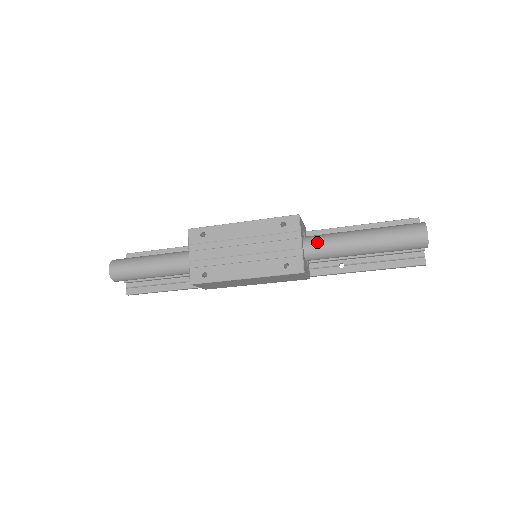
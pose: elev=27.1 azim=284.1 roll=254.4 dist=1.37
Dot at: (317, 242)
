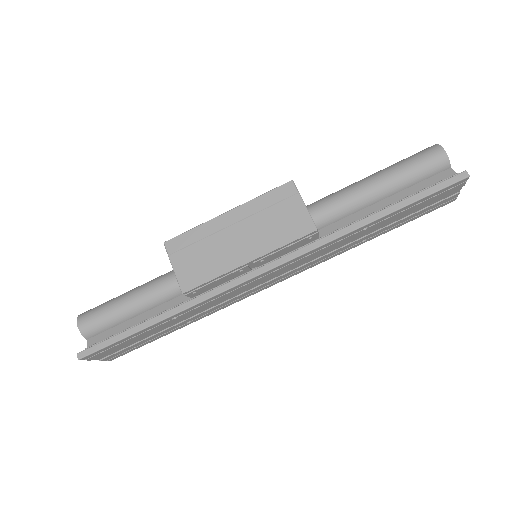
Dot at: occluded
